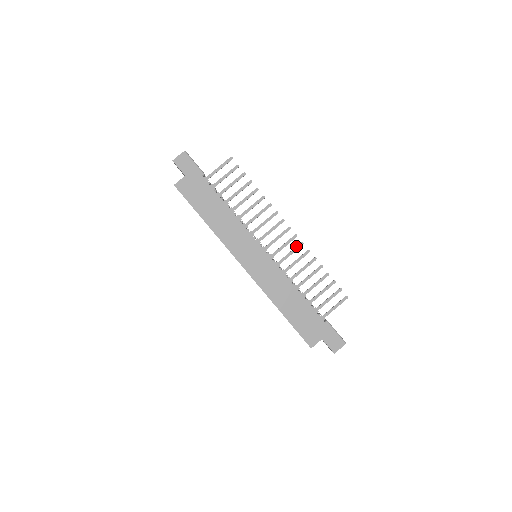
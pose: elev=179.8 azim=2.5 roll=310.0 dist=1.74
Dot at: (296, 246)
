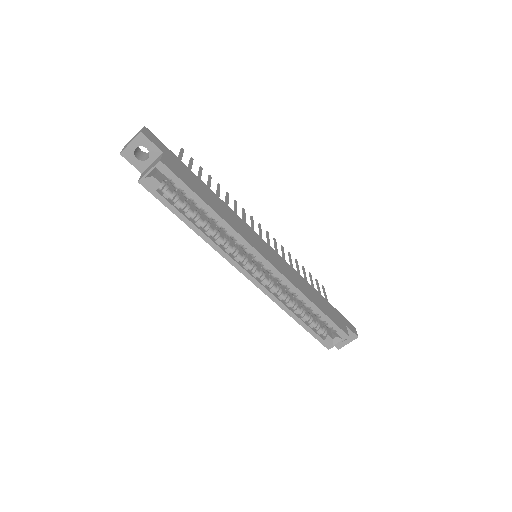
Dot at: (274, 242)
